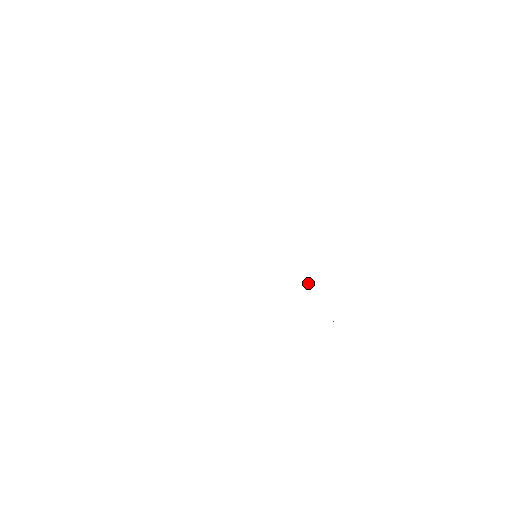
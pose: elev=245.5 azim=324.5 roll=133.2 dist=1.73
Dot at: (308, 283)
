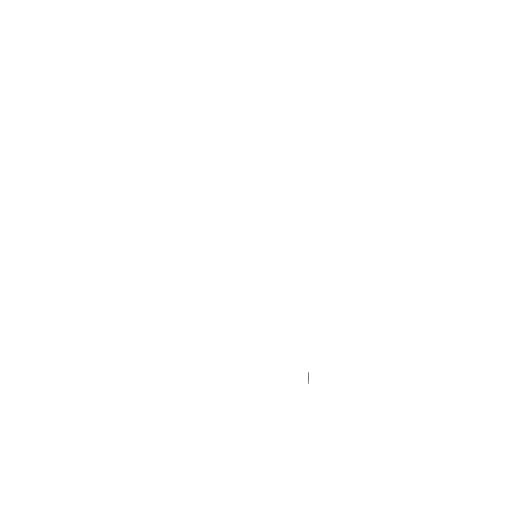
Dot at: occluded
